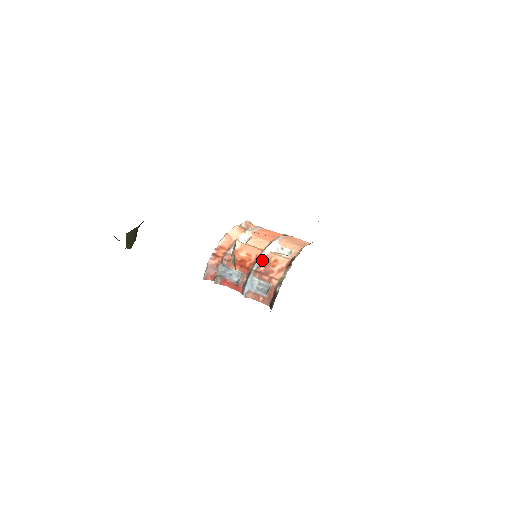
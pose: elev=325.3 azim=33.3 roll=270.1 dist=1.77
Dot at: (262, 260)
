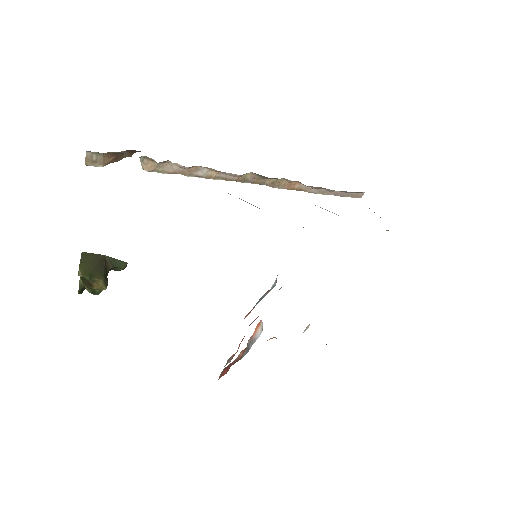
Dot at: occluded
